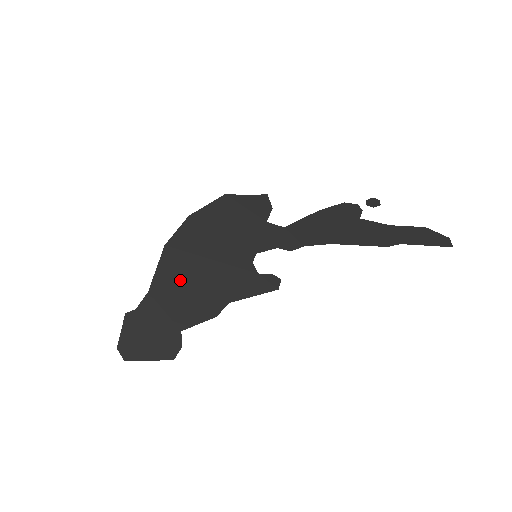
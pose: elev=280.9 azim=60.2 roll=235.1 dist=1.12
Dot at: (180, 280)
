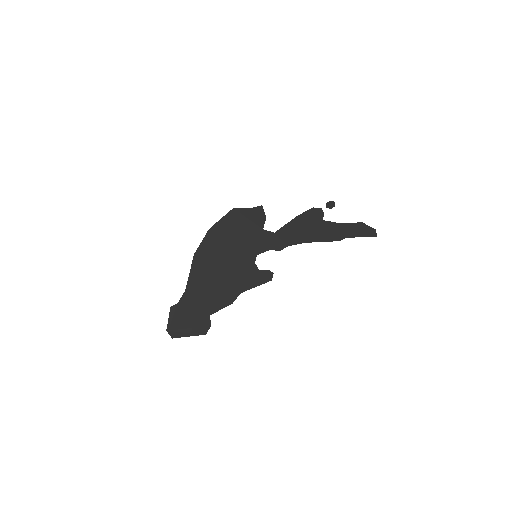
Dot at: (207, 280)
